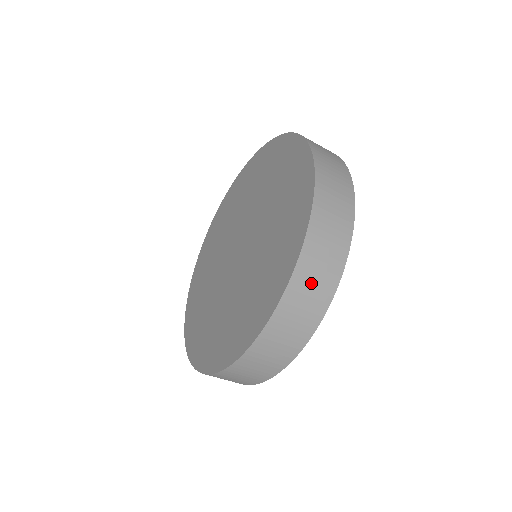
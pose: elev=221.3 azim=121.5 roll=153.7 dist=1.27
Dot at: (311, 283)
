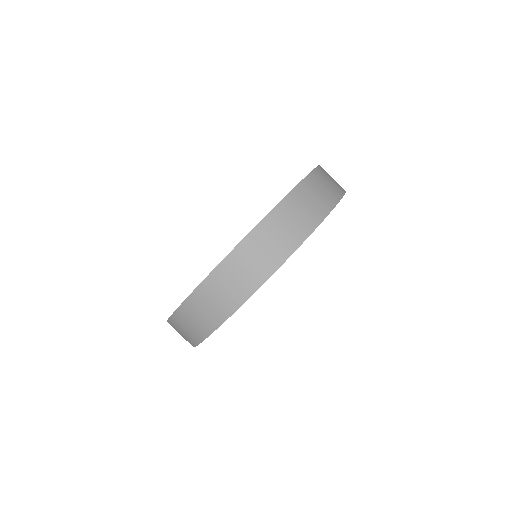
Dot at: (246, 264)
